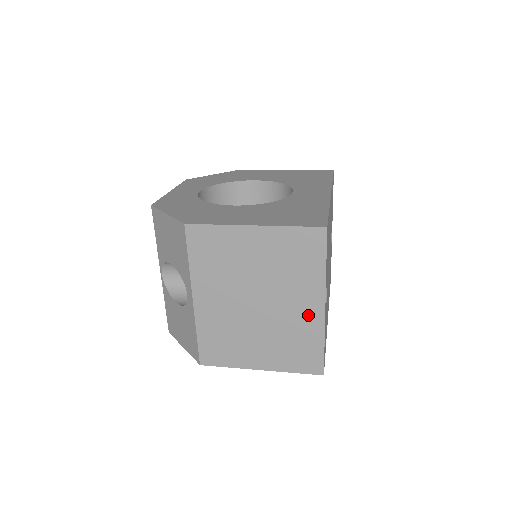
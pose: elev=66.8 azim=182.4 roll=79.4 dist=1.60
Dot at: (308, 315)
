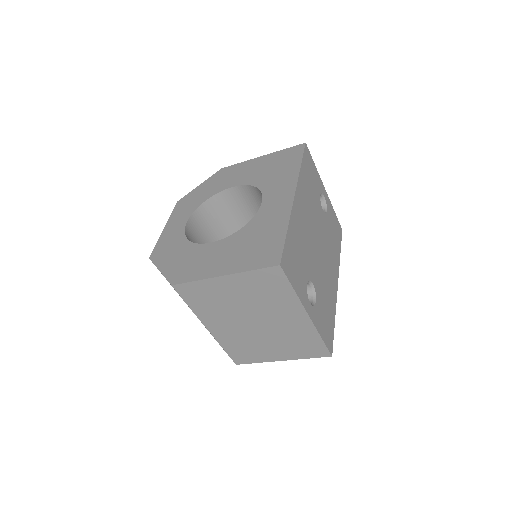
Dot at: (298, 323)
